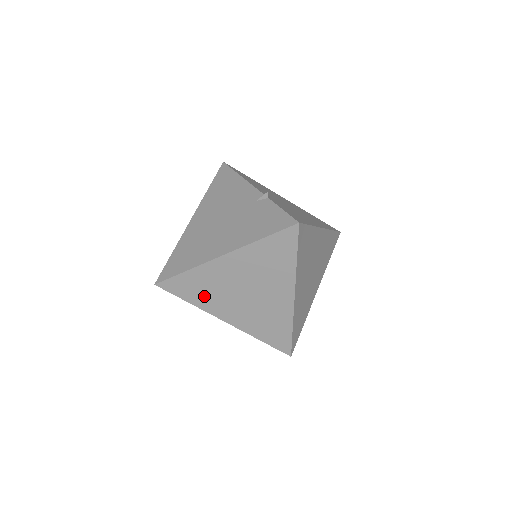
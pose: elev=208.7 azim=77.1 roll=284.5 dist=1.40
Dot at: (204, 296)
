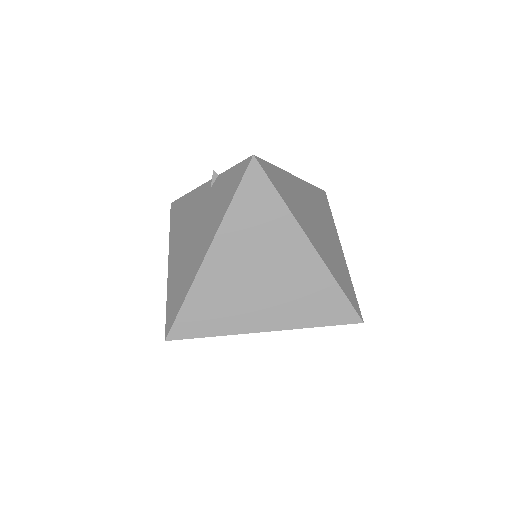
Dot at: (223, 316)
